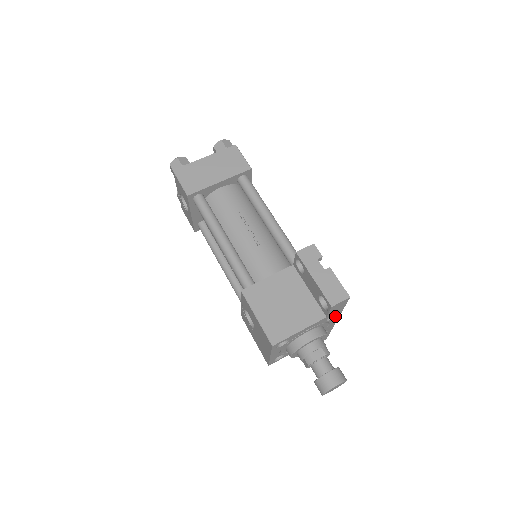
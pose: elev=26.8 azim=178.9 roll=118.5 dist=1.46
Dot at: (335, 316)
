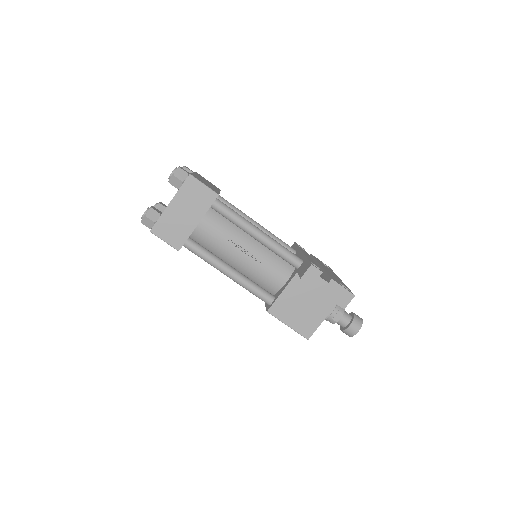
Dot at: occluded
